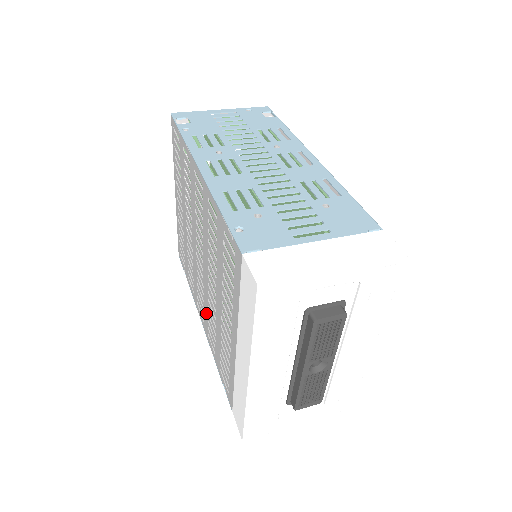
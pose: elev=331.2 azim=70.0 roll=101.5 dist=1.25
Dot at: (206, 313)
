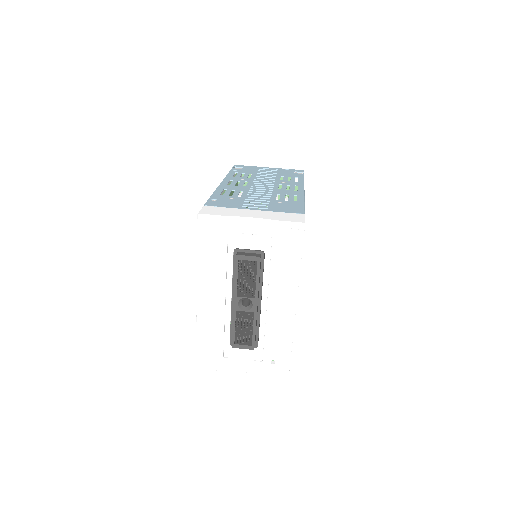
Dot at: occluded
